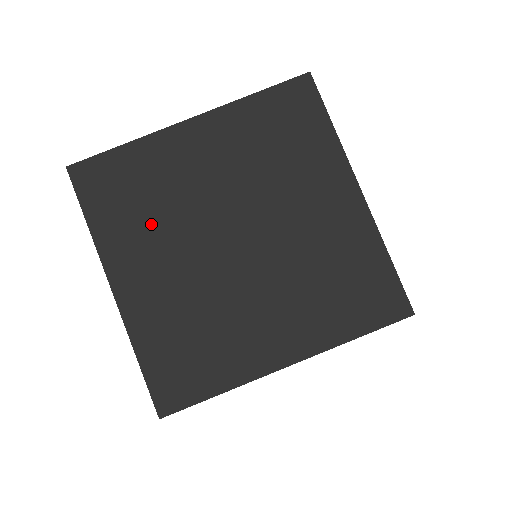
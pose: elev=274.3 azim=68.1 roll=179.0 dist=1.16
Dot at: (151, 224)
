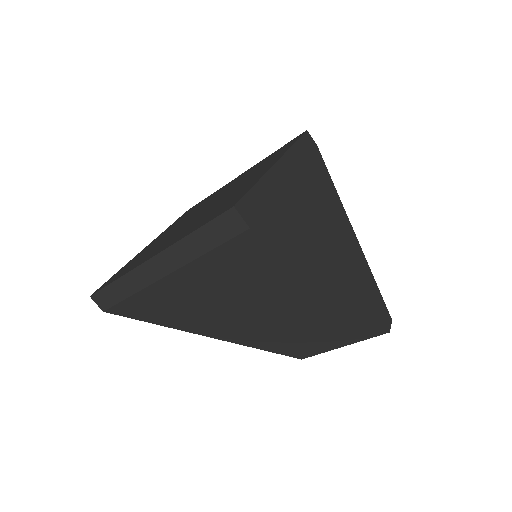
Dot at: (154, 248)
